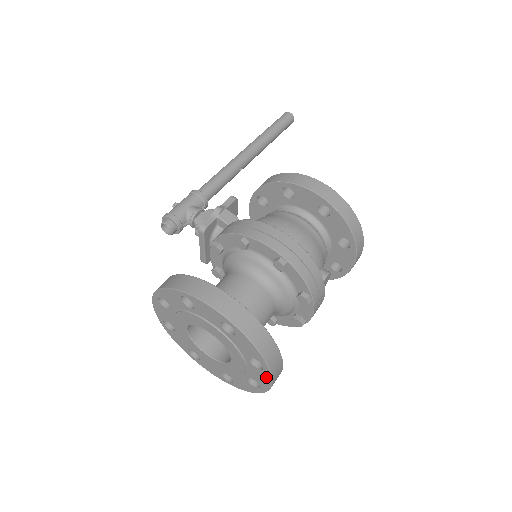
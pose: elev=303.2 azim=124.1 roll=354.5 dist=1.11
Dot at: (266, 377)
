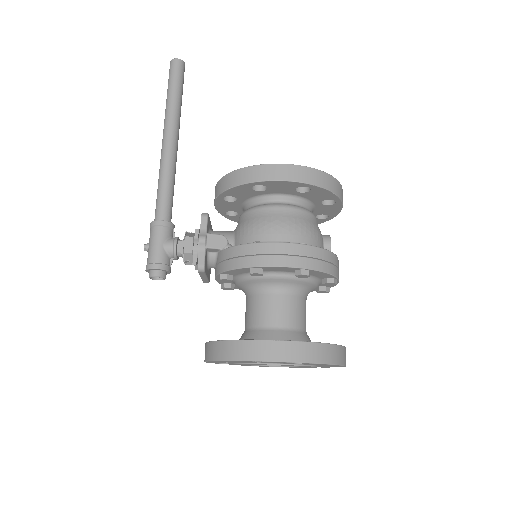
Dot at: occluded
